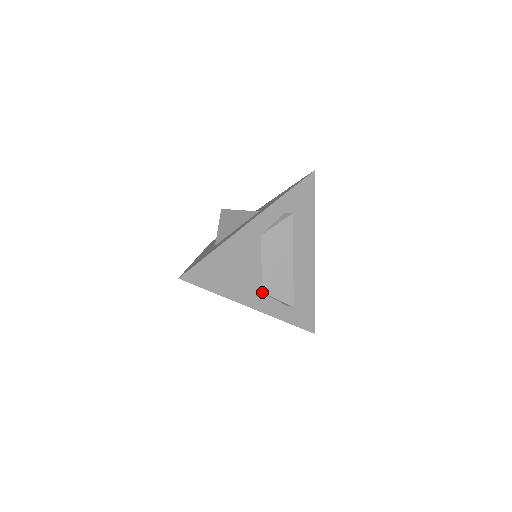
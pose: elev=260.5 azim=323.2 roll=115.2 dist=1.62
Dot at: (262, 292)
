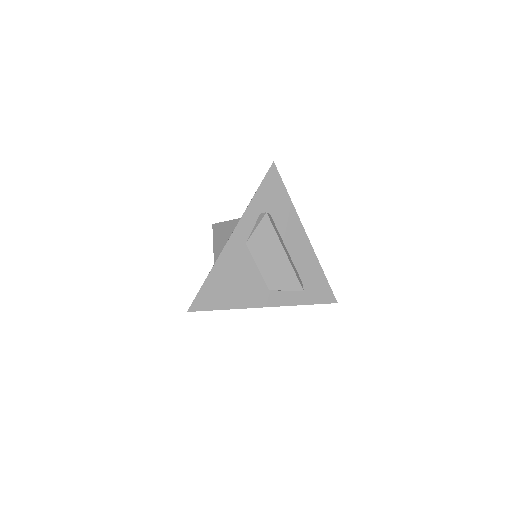
Dot at: (269, 290)
